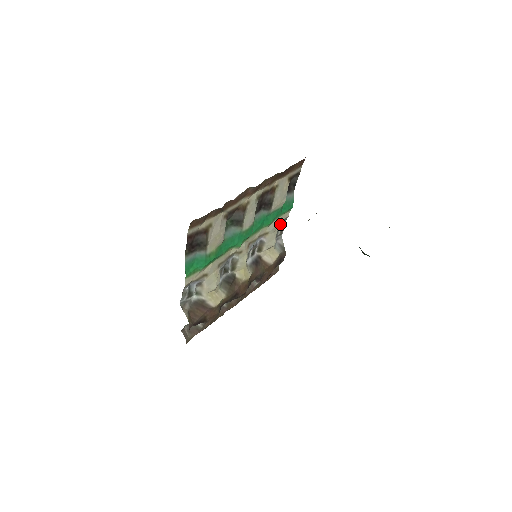
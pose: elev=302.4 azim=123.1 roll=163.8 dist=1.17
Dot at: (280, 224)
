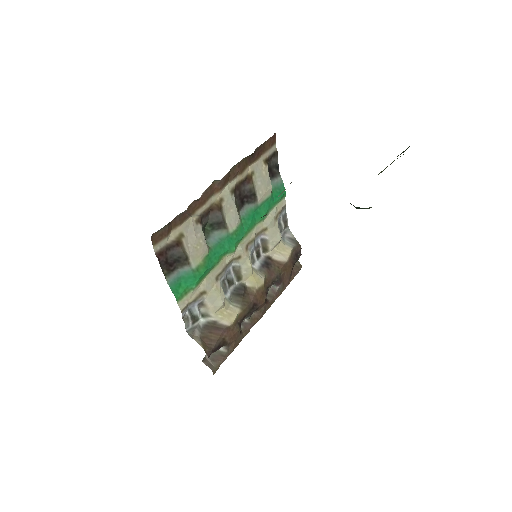
Dot at: (279, 215)
